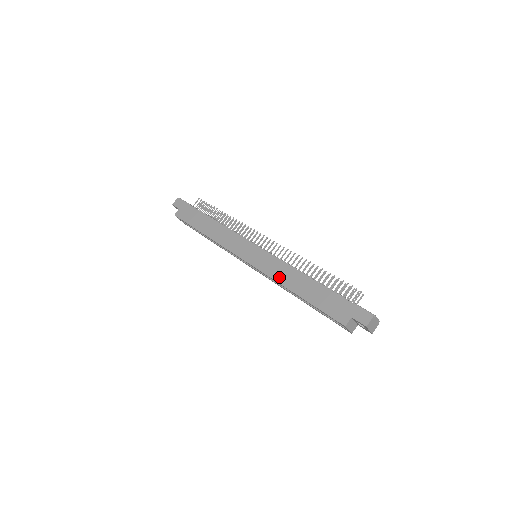
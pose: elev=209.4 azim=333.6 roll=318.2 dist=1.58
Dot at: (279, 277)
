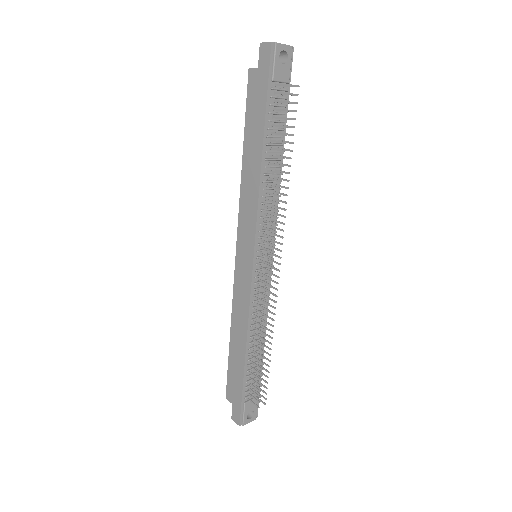
Dot at: (235, 311)
